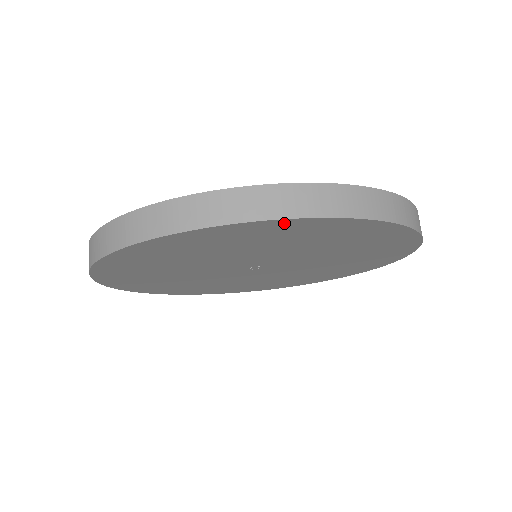
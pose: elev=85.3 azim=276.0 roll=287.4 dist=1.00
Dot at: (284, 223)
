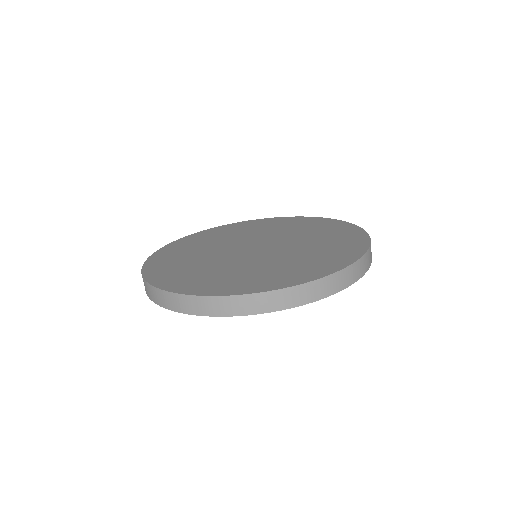
Dot at: occluded
